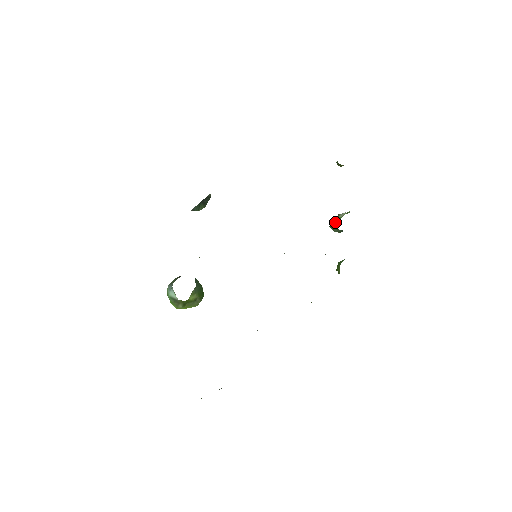
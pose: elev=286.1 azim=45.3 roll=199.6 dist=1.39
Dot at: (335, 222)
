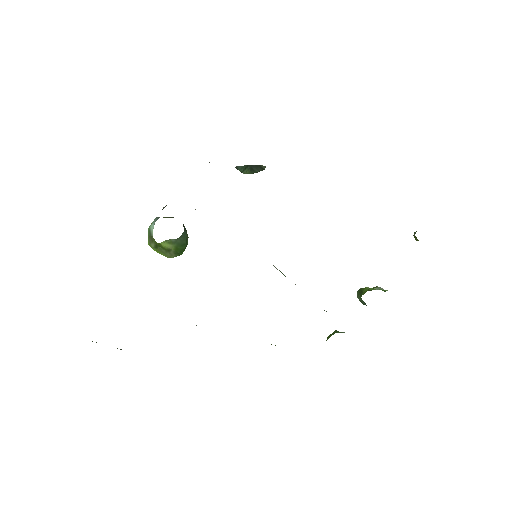
Dot at: (365, 289)
